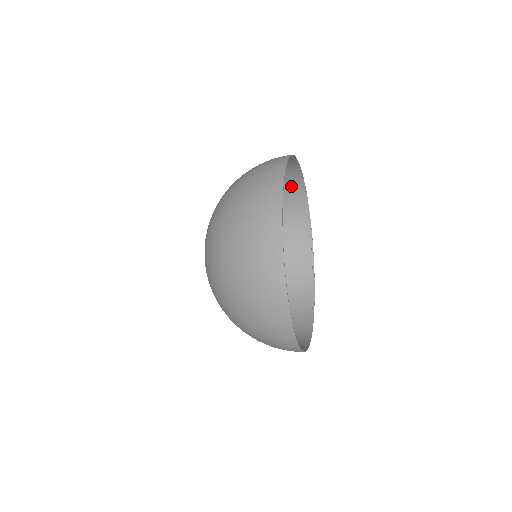
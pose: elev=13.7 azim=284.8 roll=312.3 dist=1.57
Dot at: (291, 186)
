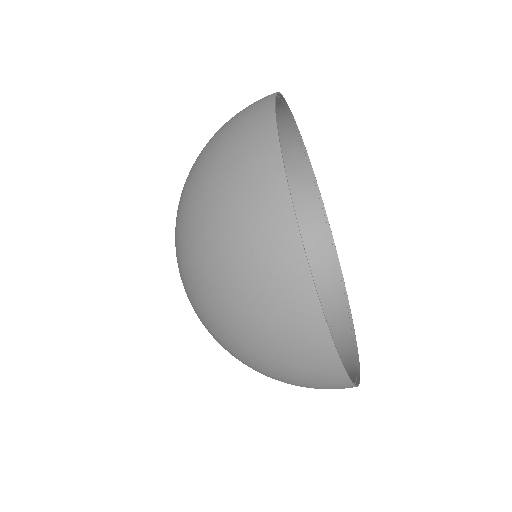
Dot at: (295, 176)
